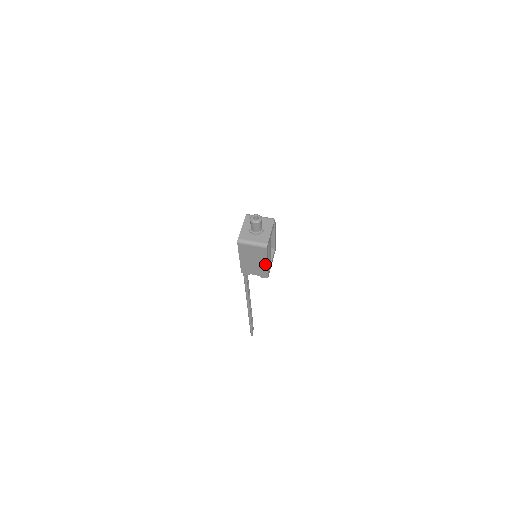
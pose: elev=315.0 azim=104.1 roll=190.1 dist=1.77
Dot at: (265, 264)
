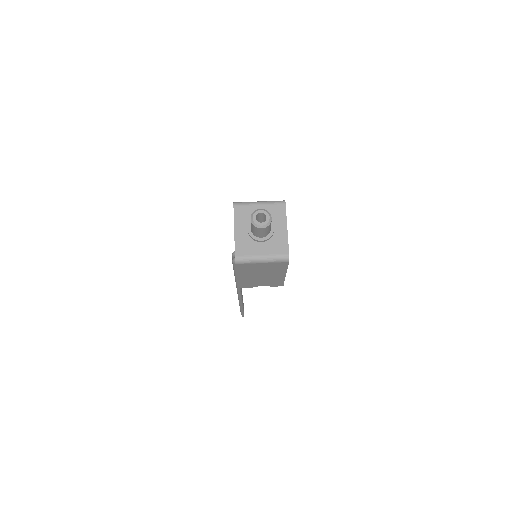
Dot at: (281, 275)
